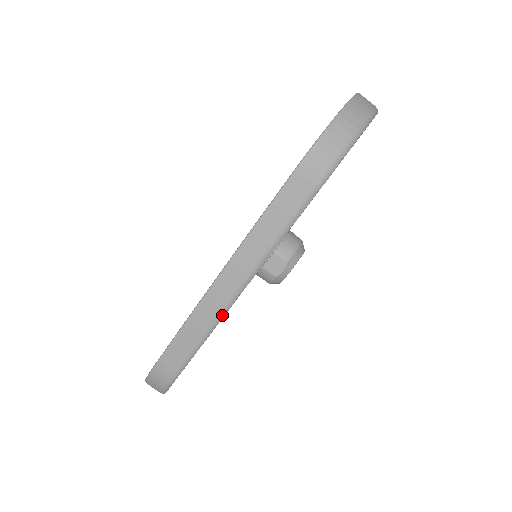
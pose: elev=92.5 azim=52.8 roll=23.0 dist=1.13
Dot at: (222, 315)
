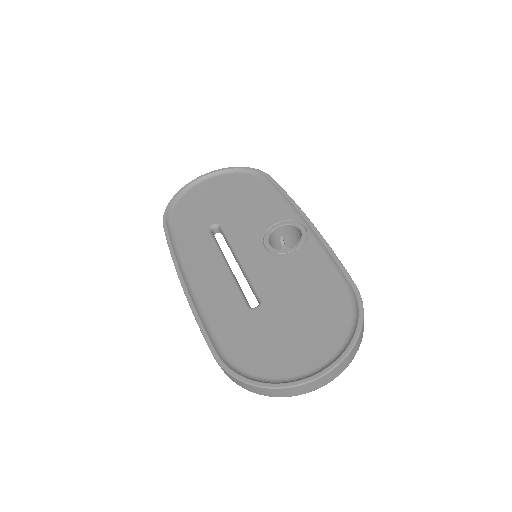
Dot at: occluded
